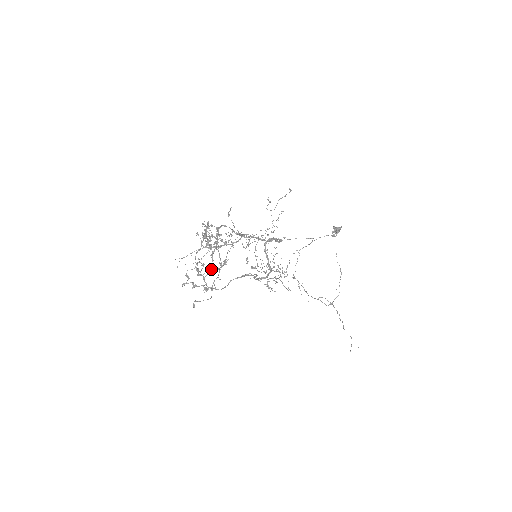
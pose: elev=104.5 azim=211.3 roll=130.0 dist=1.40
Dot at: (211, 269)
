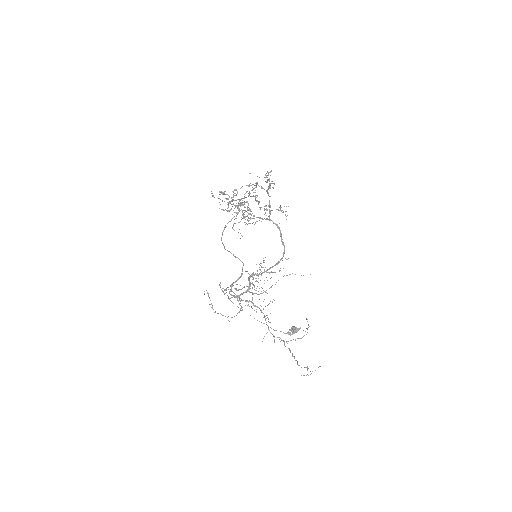
Dot at: (247, 202)
